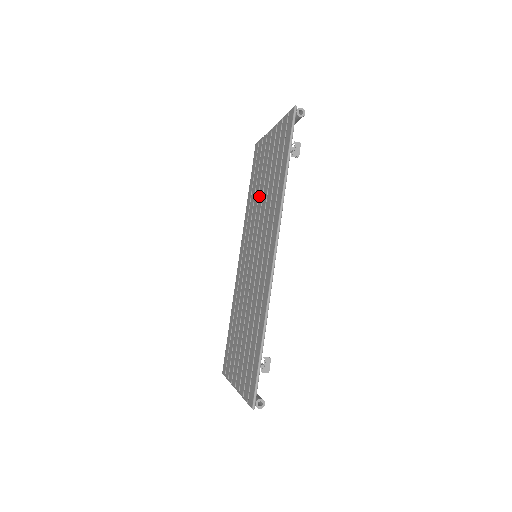
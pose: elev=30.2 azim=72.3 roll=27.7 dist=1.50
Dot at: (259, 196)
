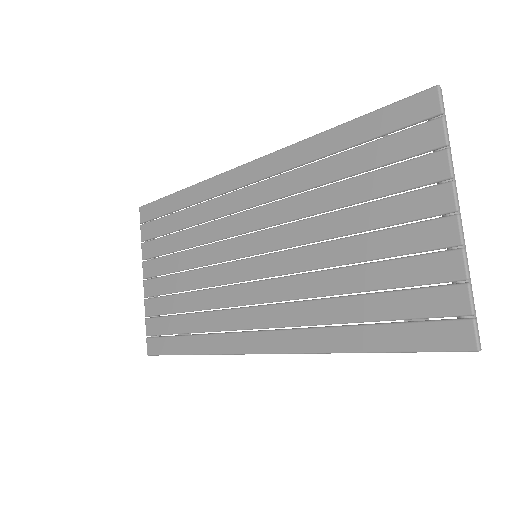
Dot at: (330, 219)
